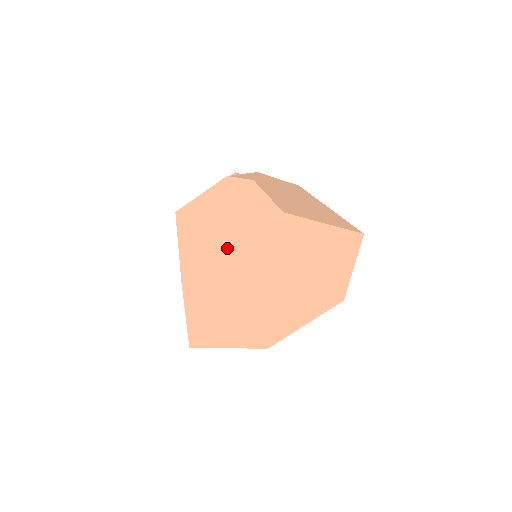
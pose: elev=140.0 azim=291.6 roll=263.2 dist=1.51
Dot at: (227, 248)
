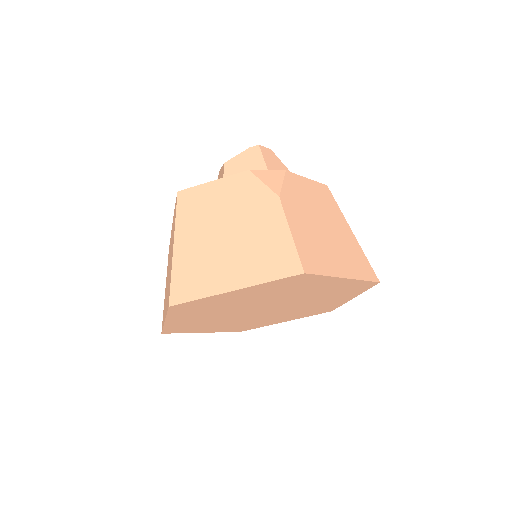
Dot at: (229, 289)
